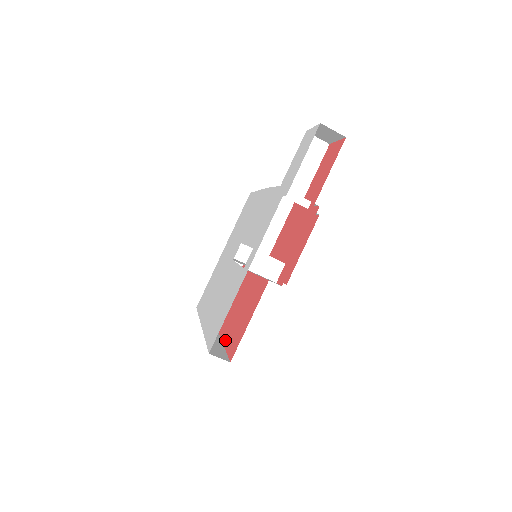
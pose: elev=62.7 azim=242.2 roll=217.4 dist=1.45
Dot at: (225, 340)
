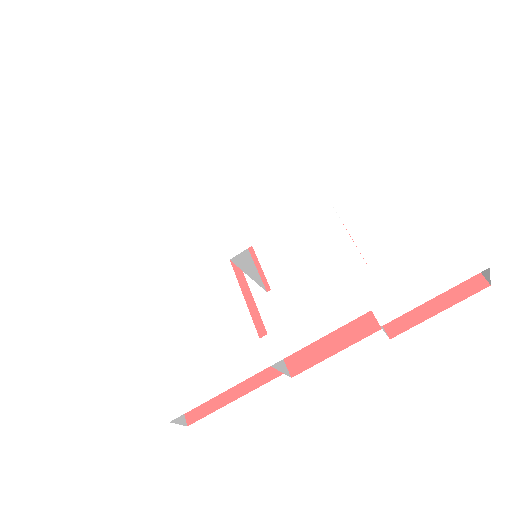
Dot at: occluded
